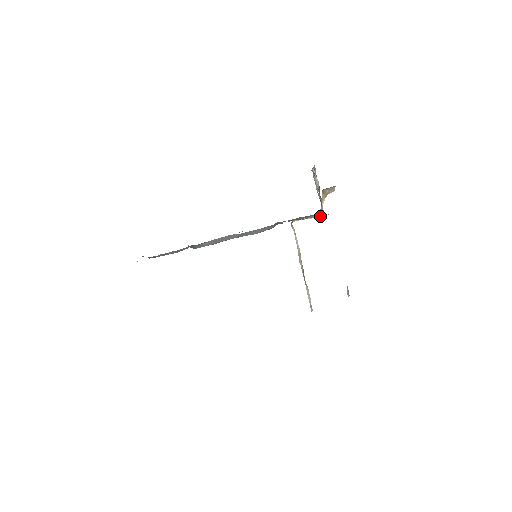
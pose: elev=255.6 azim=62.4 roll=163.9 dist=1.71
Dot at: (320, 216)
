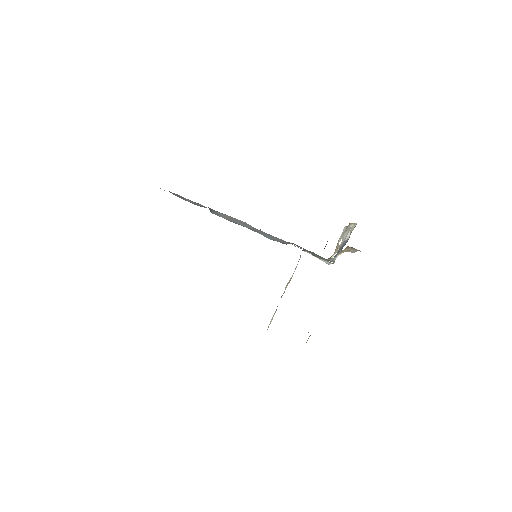
Dot at: (327, 262)
